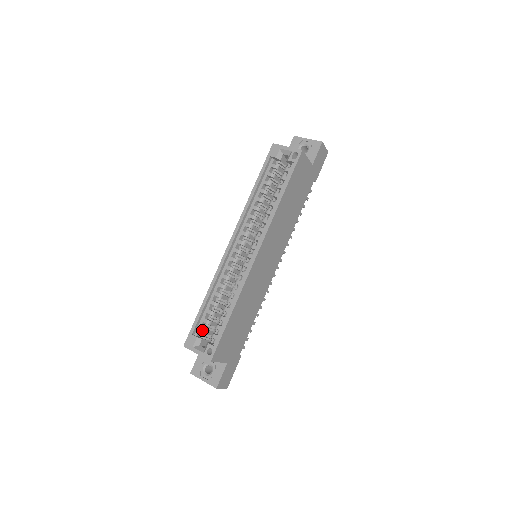
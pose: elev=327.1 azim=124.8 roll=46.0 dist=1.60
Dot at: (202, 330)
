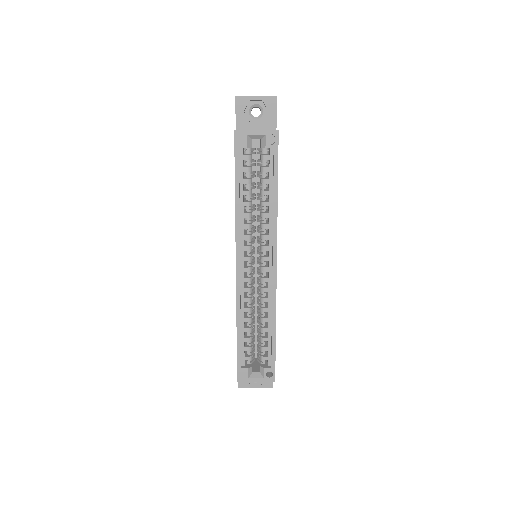
Dot at: (248, 359)
